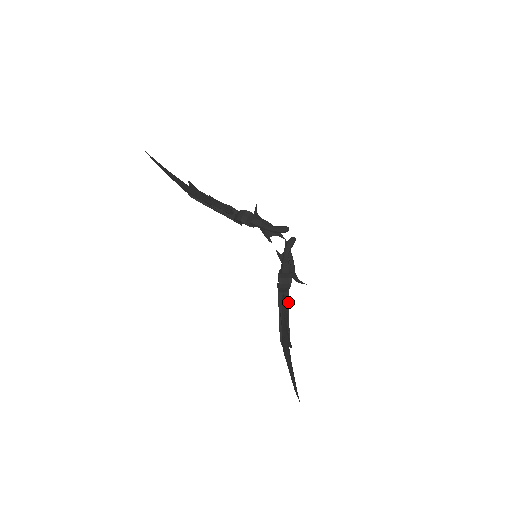
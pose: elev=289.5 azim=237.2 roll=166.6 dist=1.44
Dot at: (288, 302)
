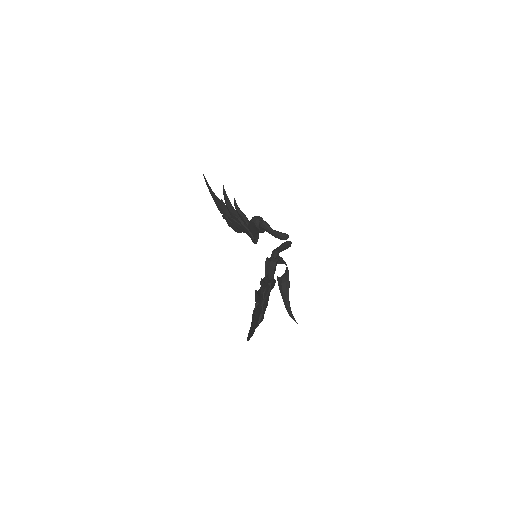
Dot at: (270, 286)
